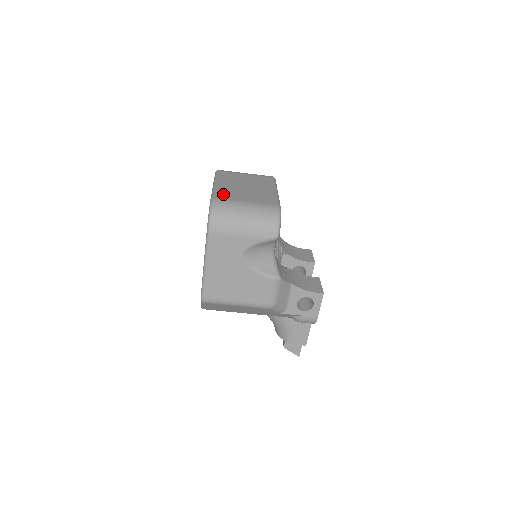
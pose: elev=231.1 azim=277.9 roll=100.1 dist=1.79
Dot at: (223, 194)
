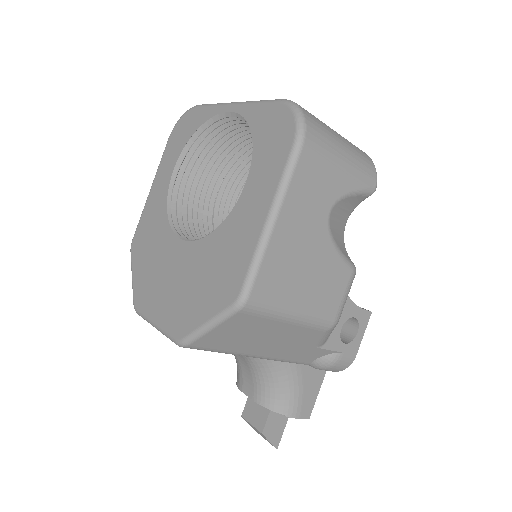
Dot at: occluded
